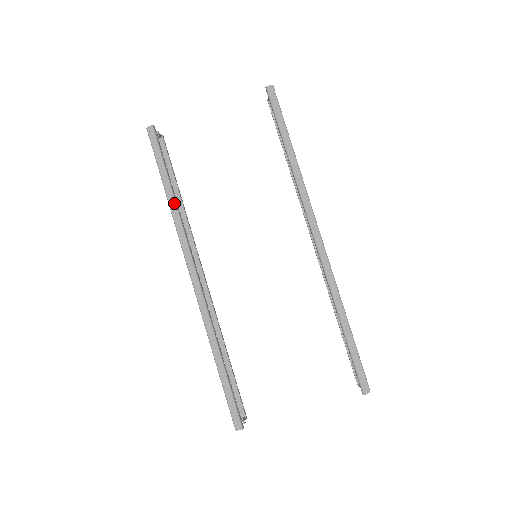
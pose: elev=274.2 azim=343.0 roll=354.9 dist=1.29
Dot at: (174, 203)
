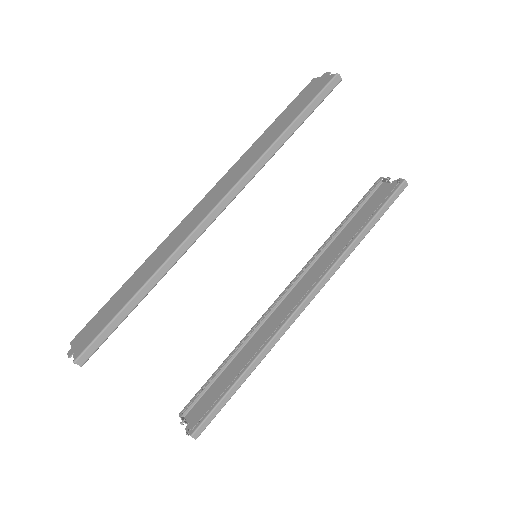
Dot at: (279, 147)
